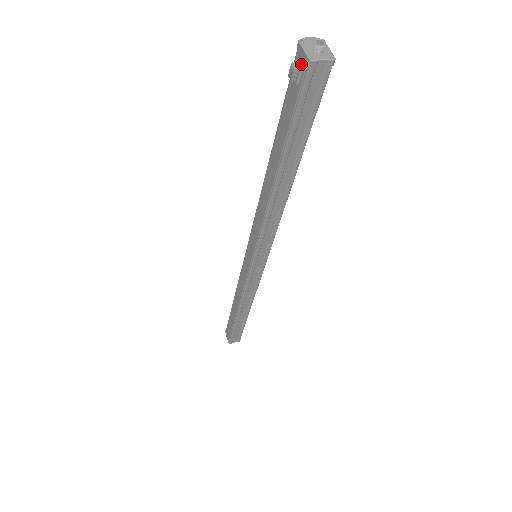
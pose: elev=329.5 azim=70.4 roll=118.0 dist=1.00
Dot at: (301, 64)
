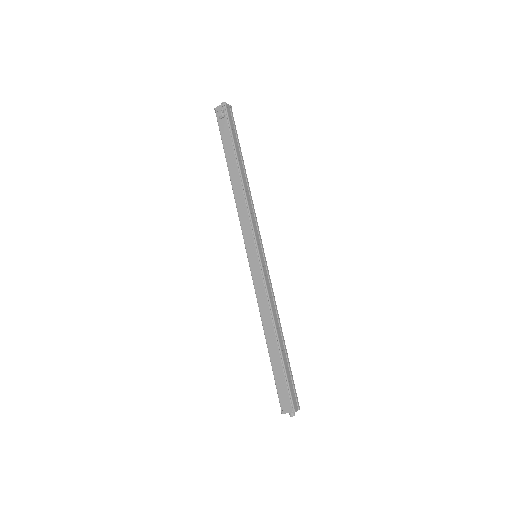
Dot at: (221, 110)
